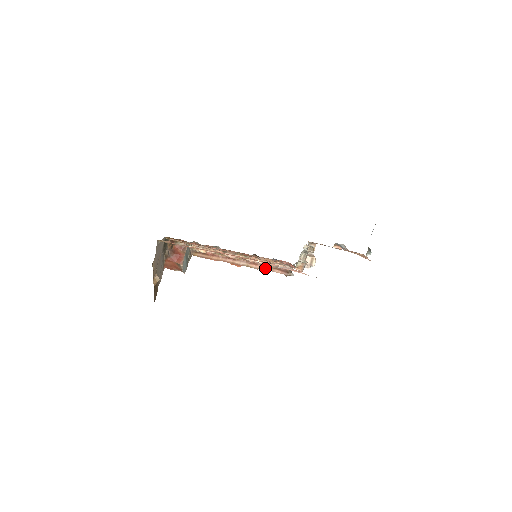
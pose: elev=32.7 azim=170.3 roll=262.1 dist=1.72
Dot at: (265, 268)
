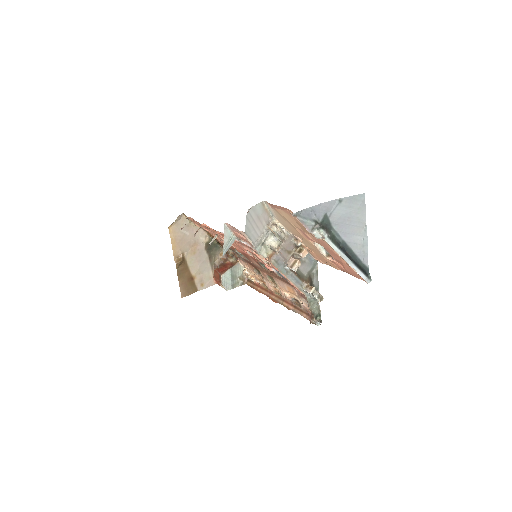
Dot at: (296, 310)
